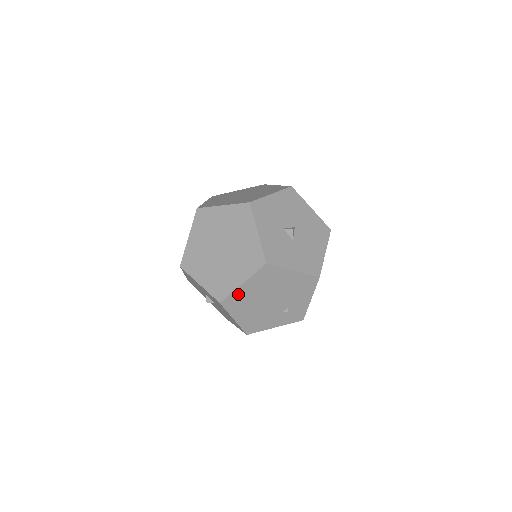
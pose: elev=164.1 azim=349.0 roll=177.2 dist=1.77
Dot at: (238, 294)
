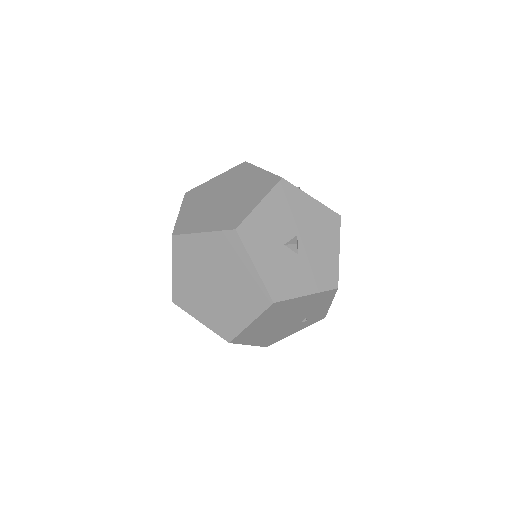
Dot at: (248, 331)
